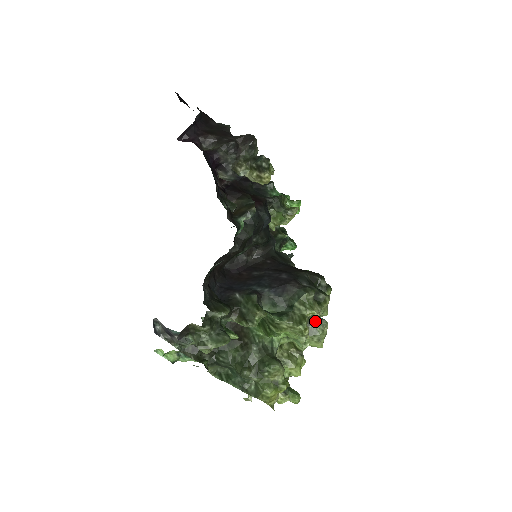
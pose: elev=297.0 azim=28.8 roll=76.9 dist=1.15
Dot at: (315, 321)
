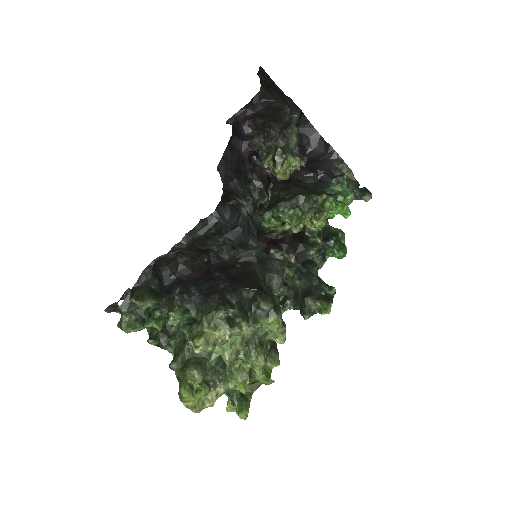
Dot at: (252, 344)
